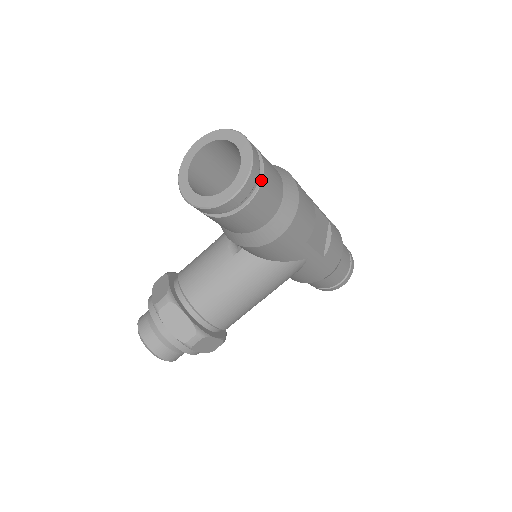
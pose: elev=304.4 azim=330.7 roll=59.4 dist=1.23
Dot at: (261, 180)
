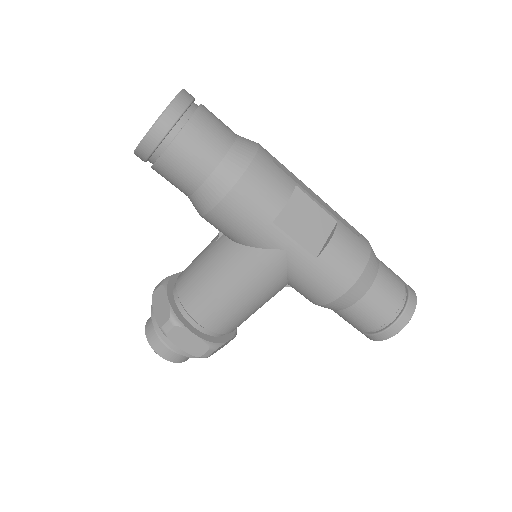
Dot at: (184, 124)
